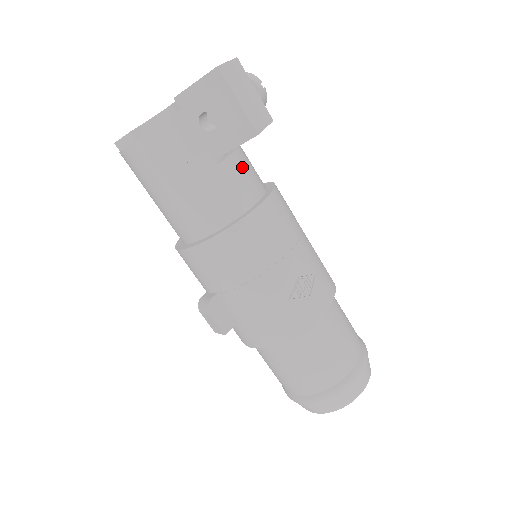
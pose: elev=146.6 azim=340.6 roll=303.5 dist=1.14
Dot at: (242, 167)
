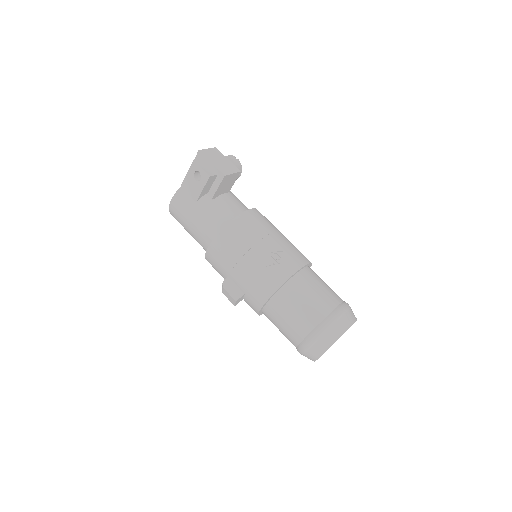
Dot at: (229, 200)
